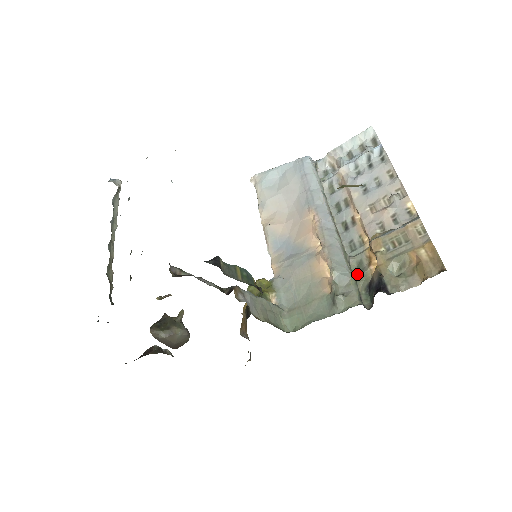
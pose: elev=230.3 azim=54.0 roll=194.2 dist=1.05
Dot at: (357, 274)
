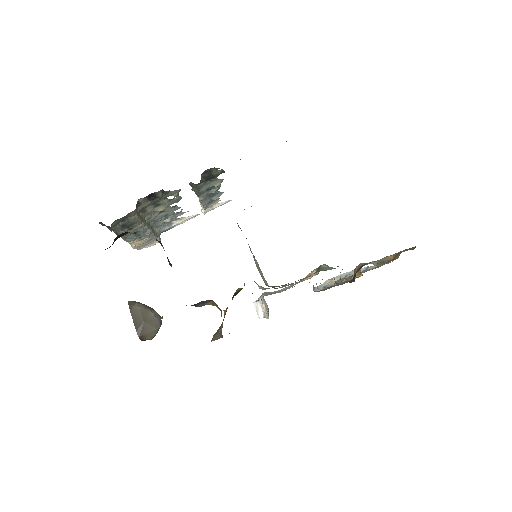
Dot at: occluded
